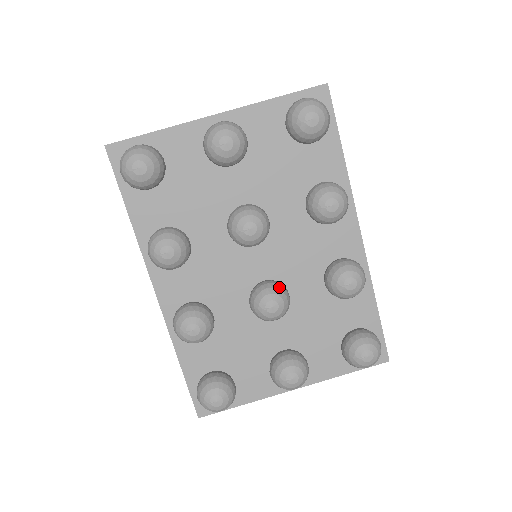
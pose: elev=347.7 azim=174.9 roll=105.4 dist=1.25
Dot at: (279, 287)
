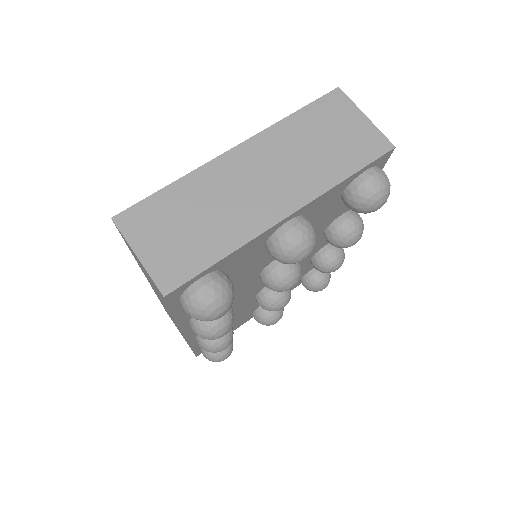
Dot at: (288, 290)
